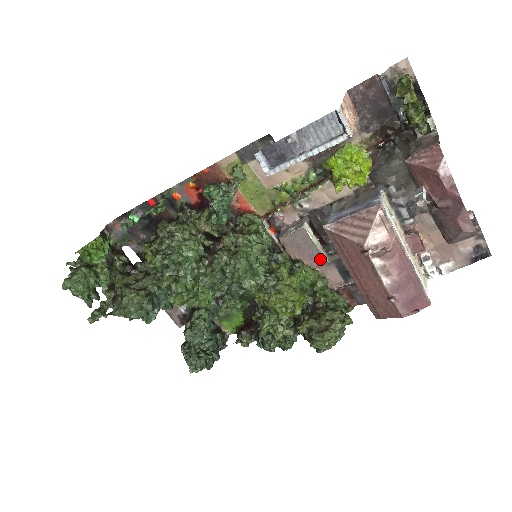
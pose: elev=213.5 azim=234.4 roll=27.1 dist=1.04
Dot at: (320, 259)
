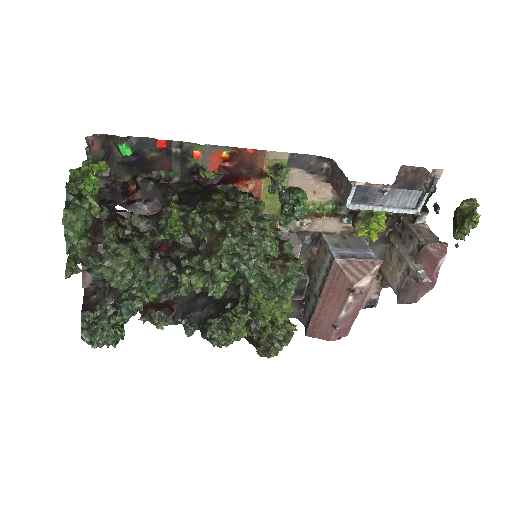
Dot at: occluded
